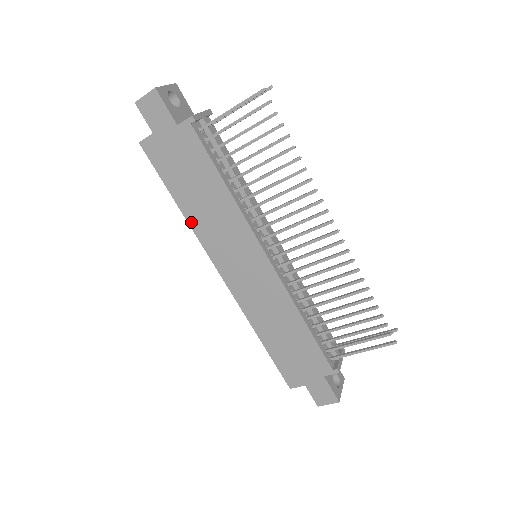
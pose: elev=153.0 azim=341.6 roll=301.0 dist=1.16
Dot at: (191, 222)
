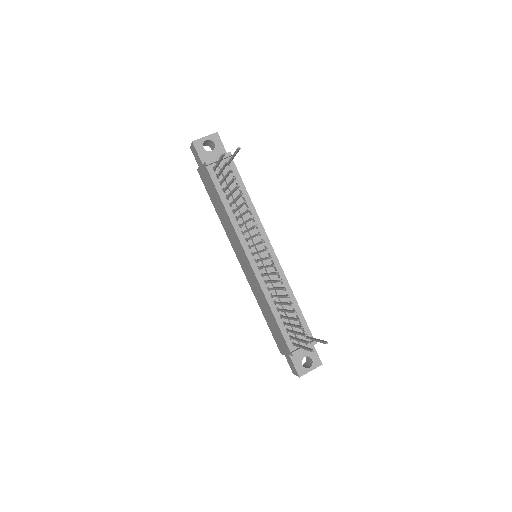
Dot at: (222, 224)
